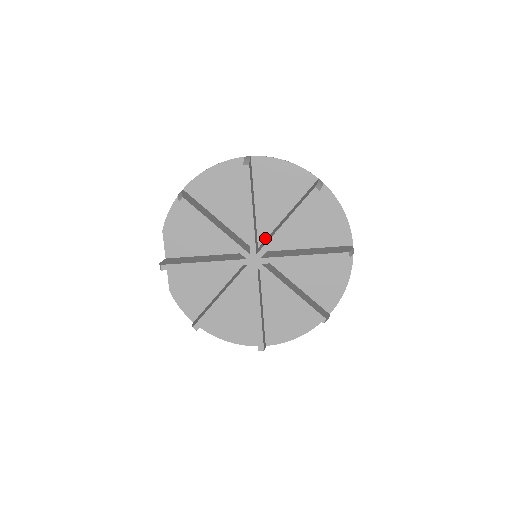
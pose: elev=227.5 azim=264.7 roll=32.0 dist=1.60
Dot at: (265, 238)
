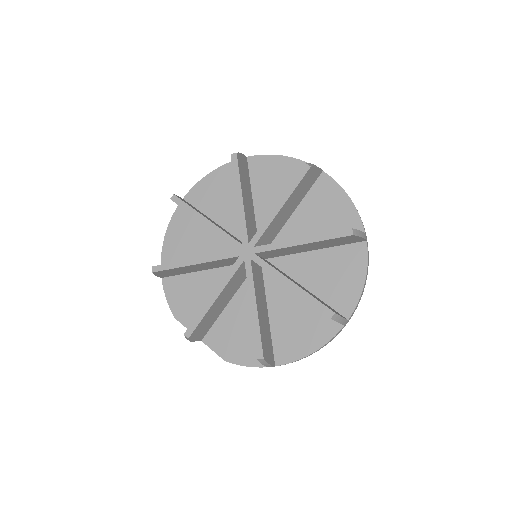
Dot at: occluded
